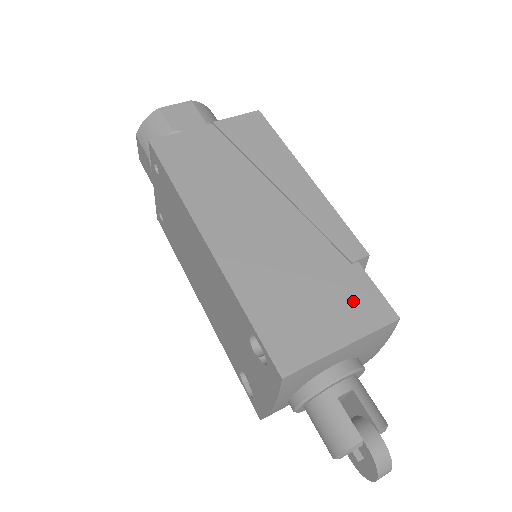
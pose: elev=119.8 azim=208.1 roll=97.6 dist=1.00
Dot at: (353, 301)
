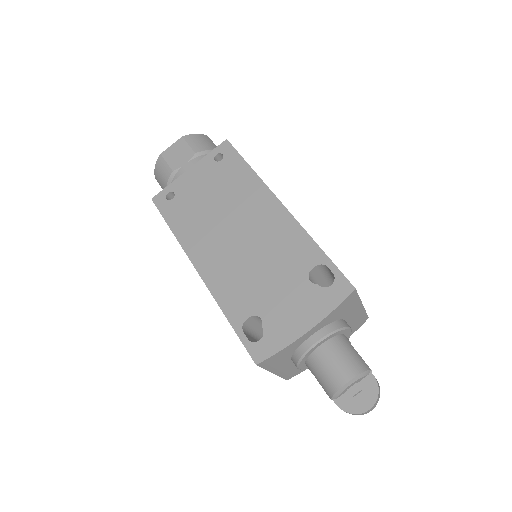
Dot at: occluded
